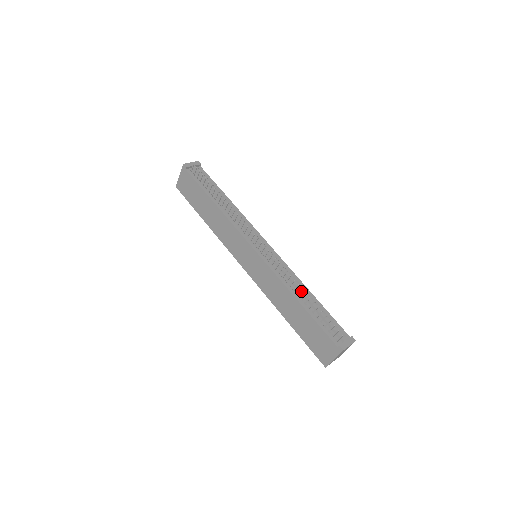
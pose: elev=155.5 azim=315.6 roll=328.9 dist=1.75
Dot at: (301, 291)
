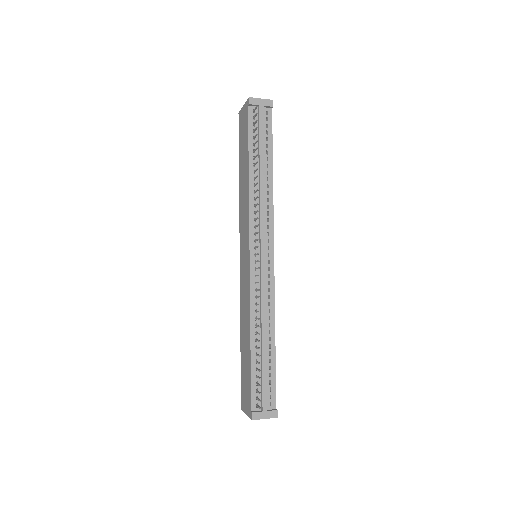
Dot at: (262, 332)
